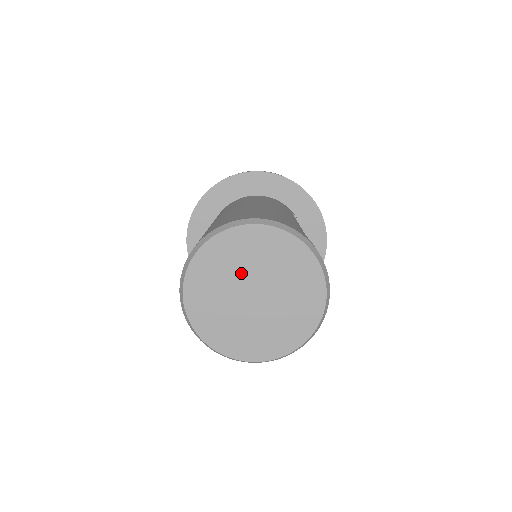
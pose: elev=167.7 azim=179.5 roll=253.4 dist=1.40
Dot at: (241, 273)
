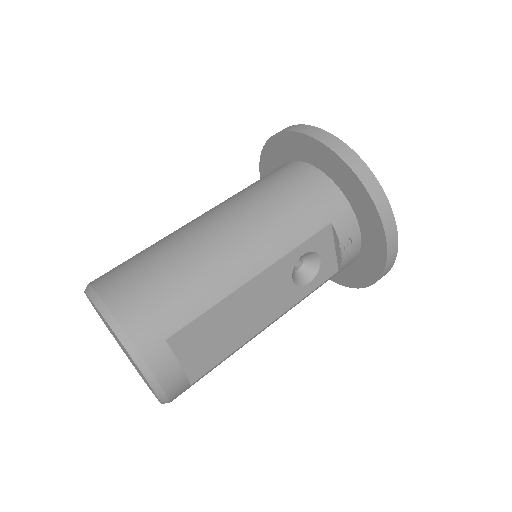
Dot at: occluded
